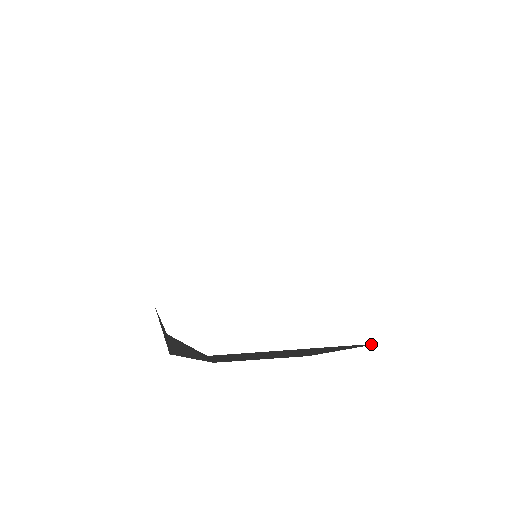
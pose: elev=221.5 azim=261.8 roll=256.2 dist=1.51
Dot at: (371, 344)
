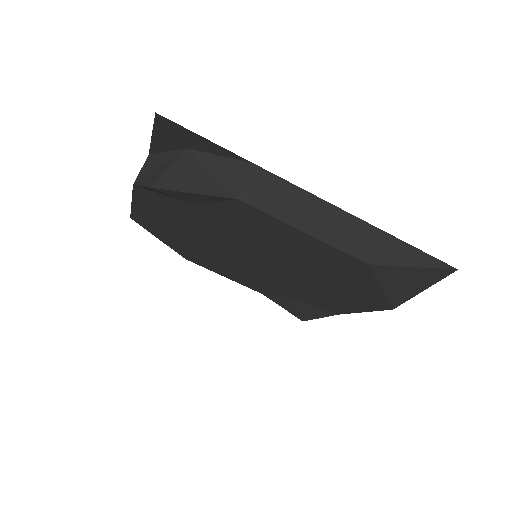
Dot at: (448, 266)
